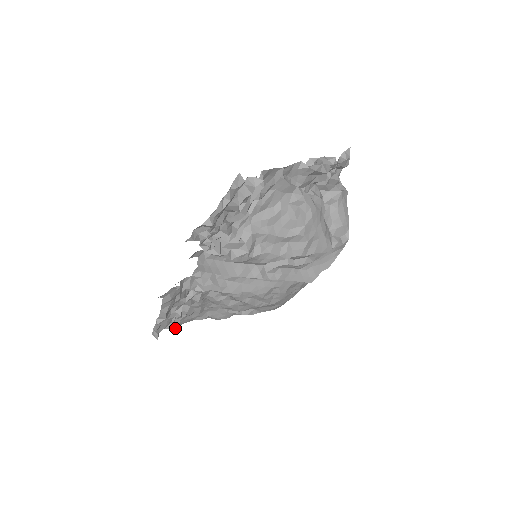
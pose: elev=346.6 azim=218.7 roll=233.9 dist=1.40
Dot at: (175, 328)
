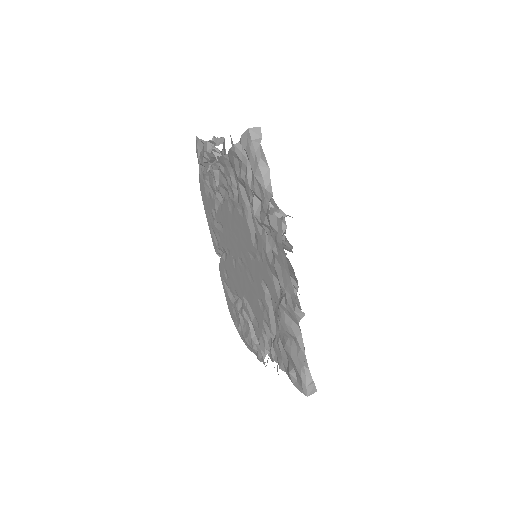
Dot at: occluded
